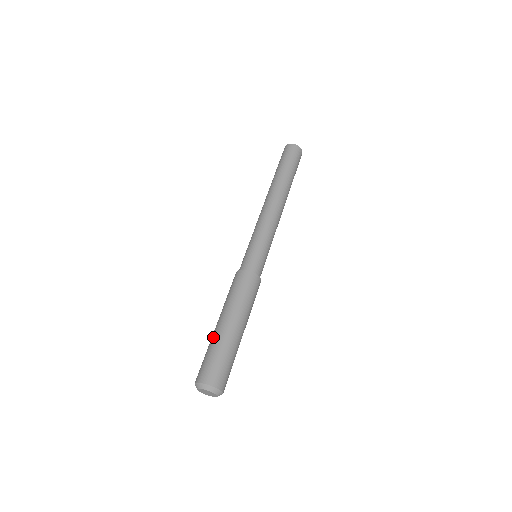
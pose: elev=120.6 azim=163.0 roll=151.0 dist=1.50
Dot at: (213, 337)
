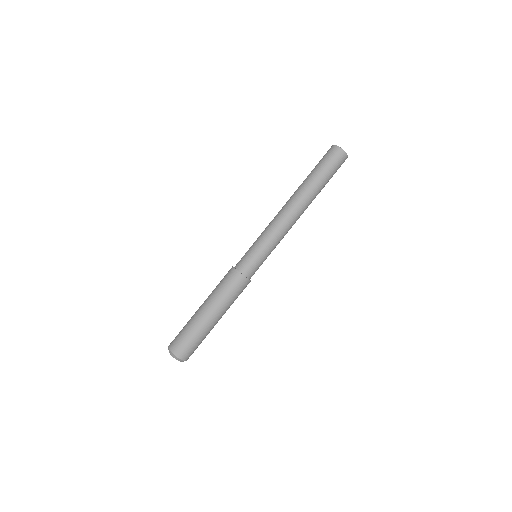
Dot at: (194, 319)
